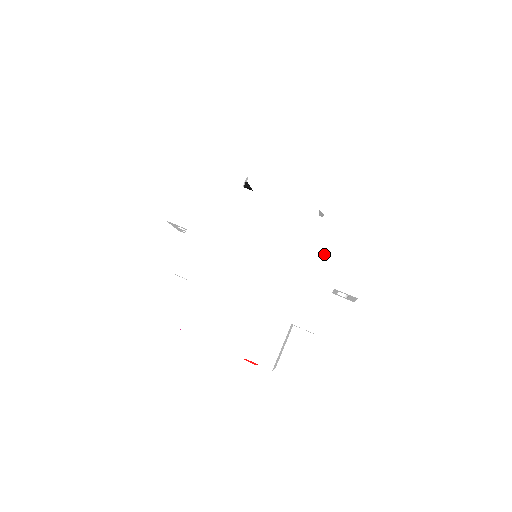
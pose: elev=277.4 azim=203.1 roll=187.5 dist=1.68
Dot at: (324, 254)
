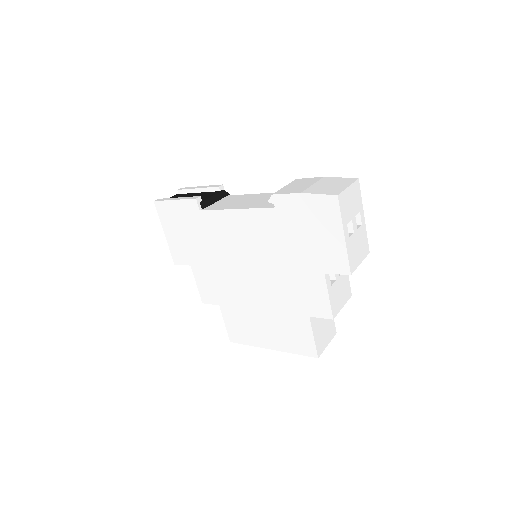
Dot at: (297, 244)
